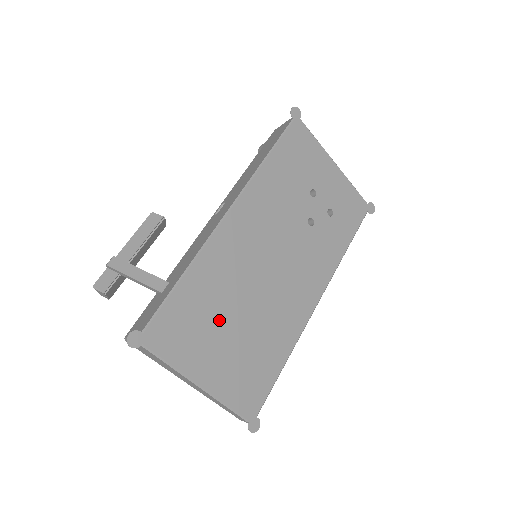
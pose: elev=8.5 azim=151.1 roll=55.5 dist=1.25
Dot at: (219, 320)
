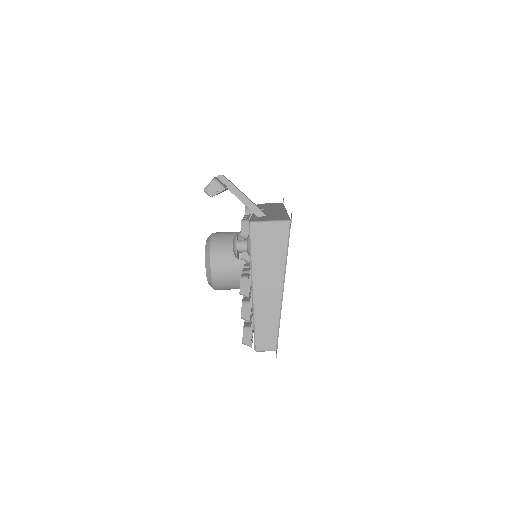
Dot at: occluded
